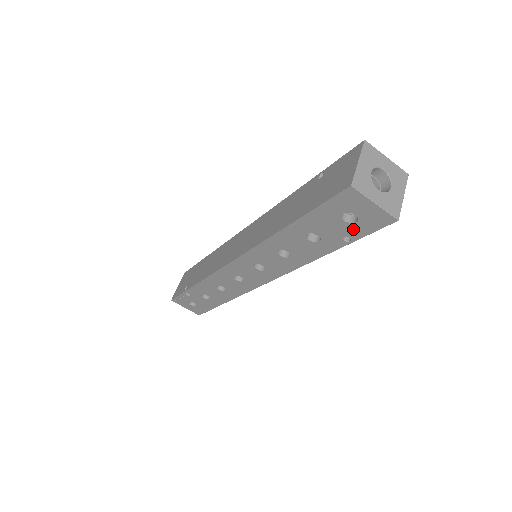
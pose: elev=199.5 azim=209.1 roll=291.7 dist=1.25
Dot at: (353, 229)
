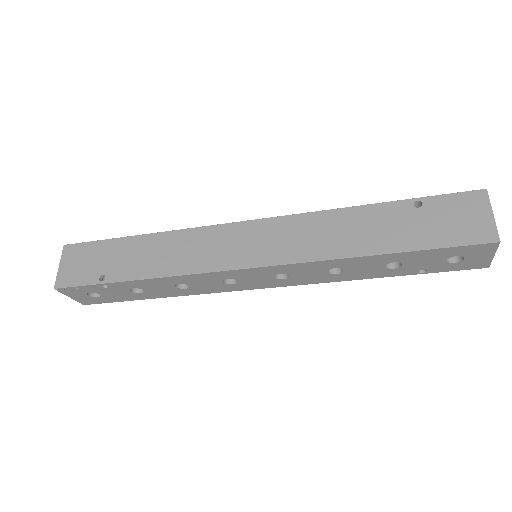
Dot at: (442, 266)
